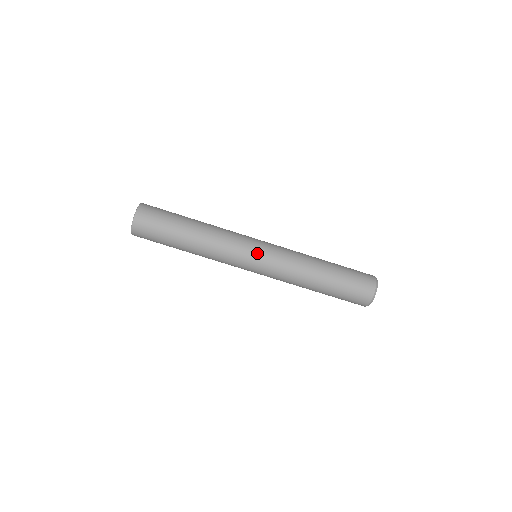
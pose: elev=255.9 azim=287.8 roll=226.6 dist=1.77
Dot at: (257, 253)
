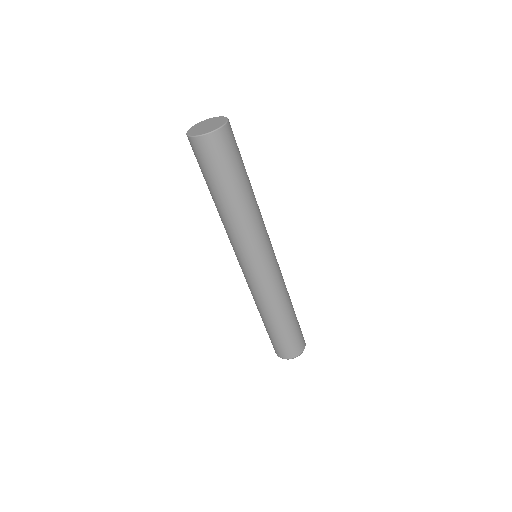
Dot at: (273, 253)
